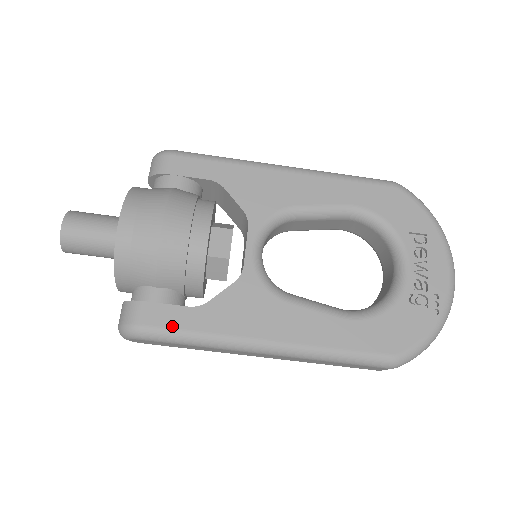
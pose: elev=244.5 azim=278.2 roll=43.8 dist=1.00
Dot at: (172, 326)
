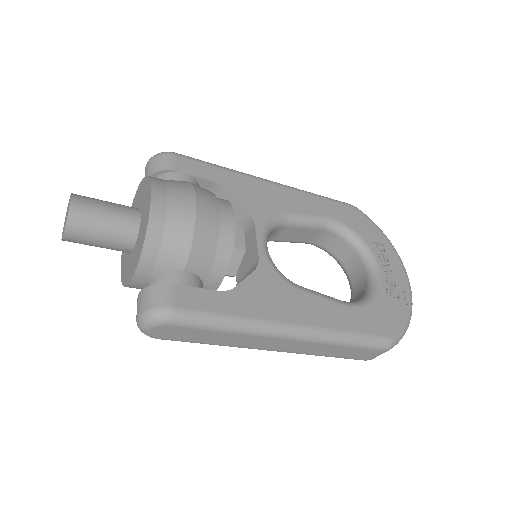
Dot at: (206, 309)
